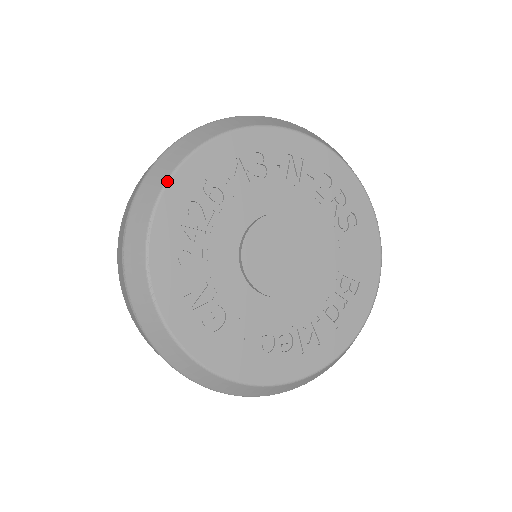
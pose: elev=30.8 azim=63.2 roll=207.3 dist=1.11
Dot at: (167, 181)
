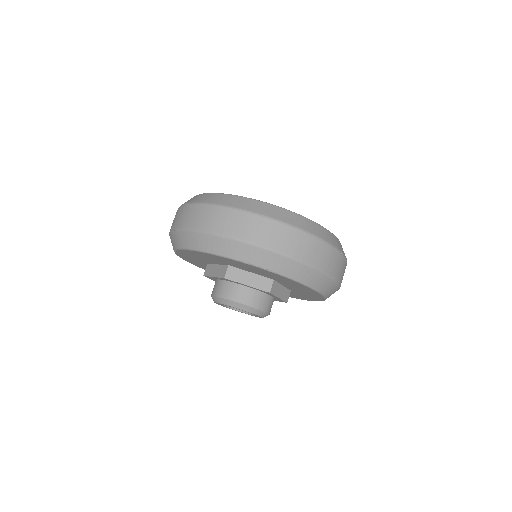
Dot at: occluded
